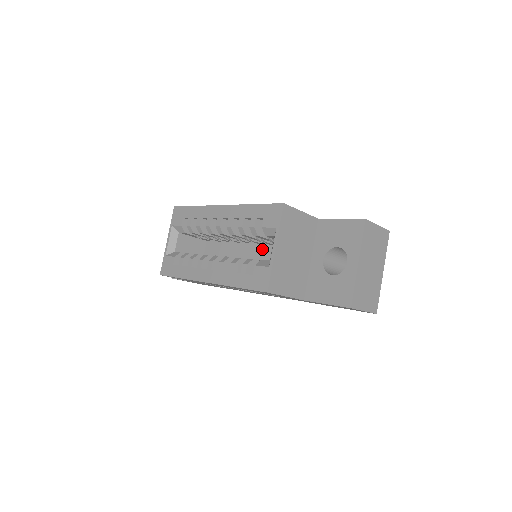
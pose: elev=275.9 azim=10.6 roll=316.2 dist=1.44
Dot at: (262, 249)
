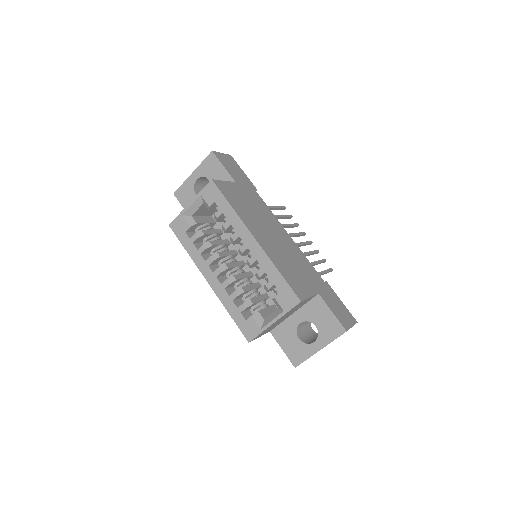
Dot at: occluded
